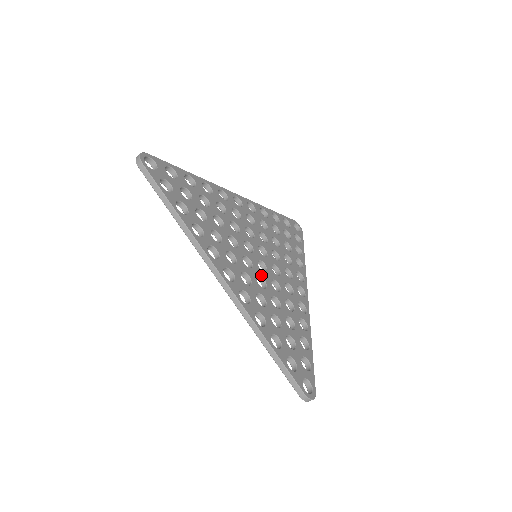
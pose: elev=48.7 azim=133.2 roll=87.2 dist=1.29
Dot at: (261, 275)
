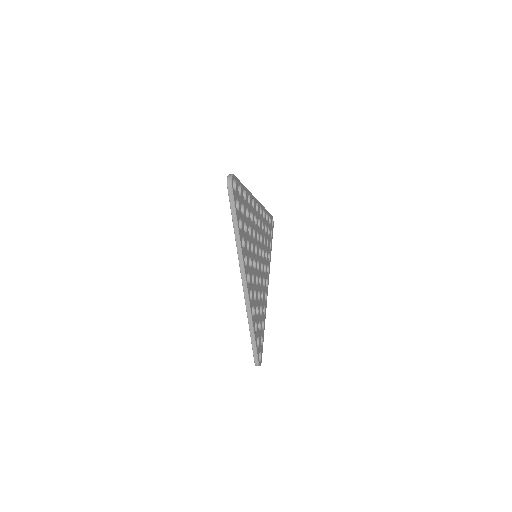
Dot at: (257, 274)
